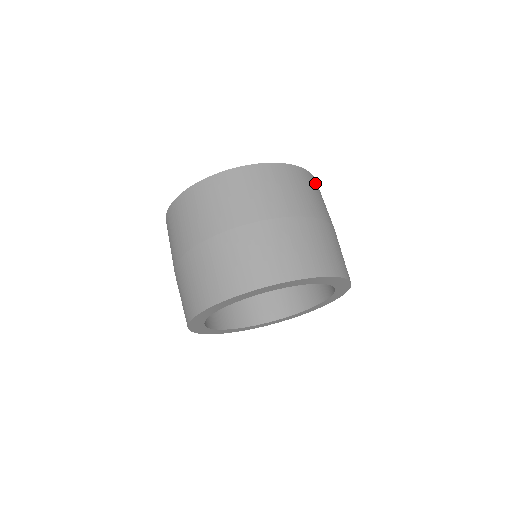
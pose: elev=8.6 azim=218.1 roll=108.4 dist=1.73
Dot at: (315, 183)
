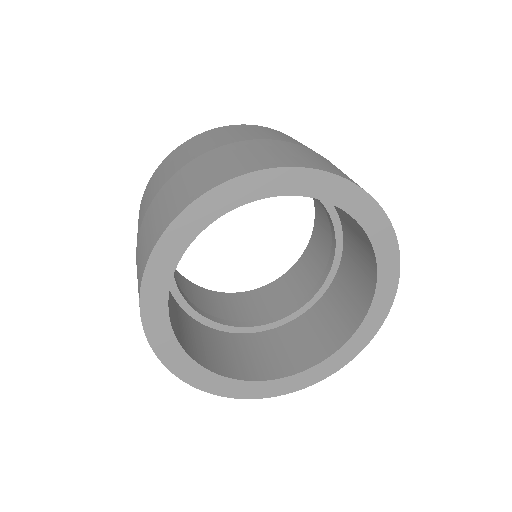
Dot at: occluded
